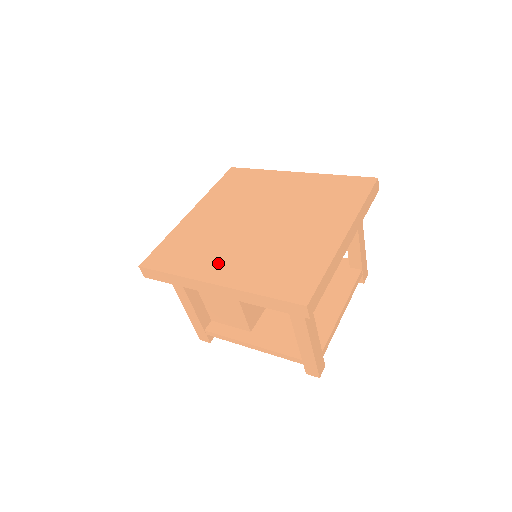
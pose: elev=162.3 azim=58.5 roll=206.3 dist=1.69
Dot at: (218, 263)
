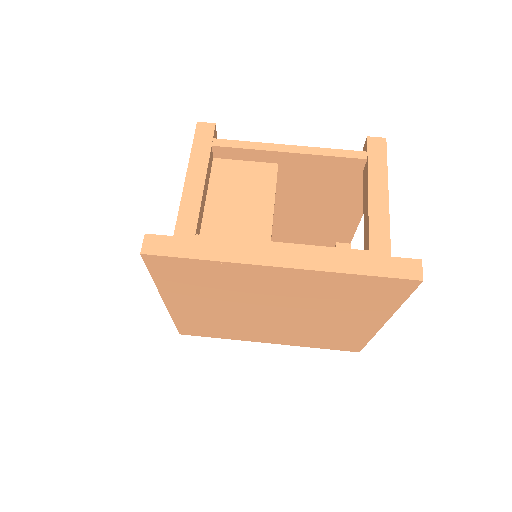
Dot at: (259, 336)
